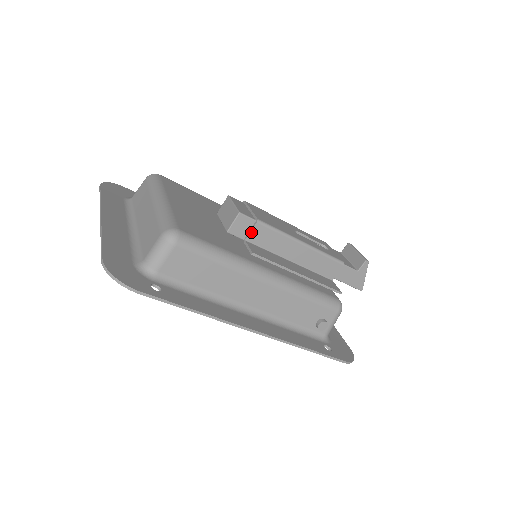
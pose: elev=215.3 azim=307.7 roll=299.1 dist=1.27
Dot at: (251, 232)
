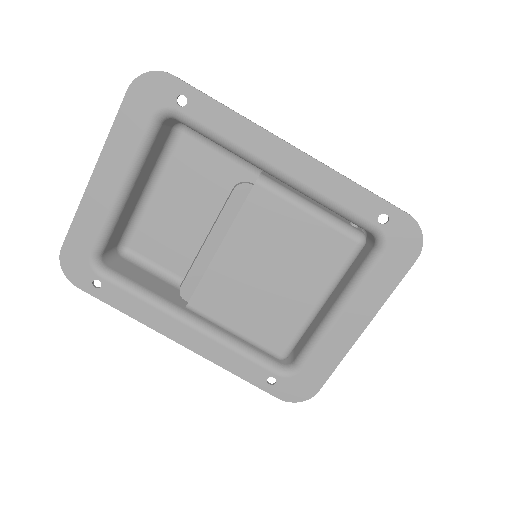
Dot at: occluded
